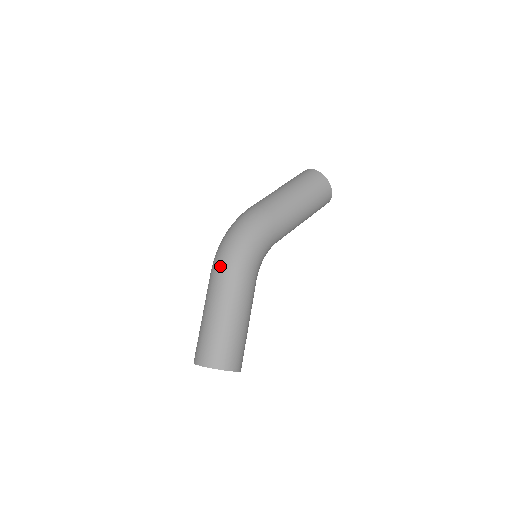
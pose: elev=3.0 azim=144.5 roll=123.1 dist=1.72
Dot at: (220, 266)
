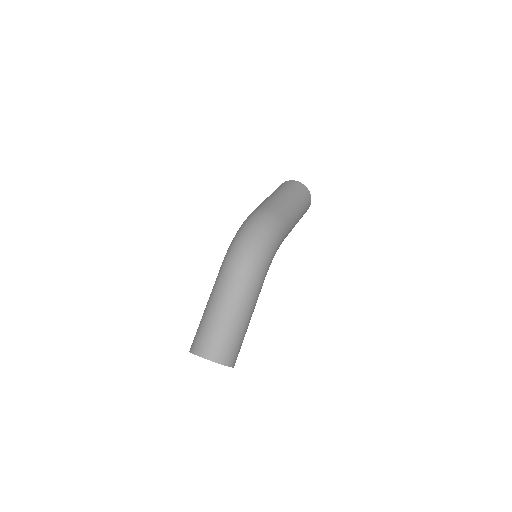
Dot at: (246, 266)
